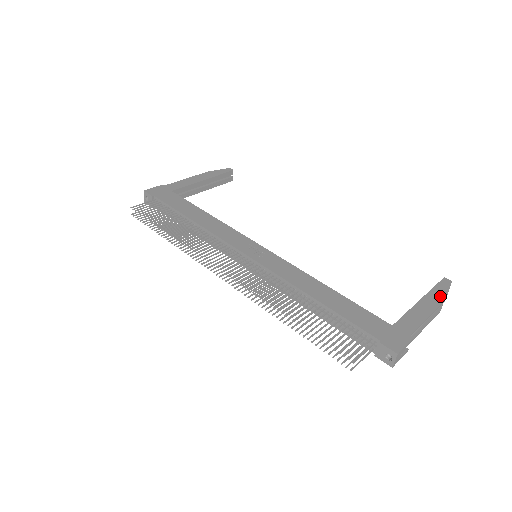
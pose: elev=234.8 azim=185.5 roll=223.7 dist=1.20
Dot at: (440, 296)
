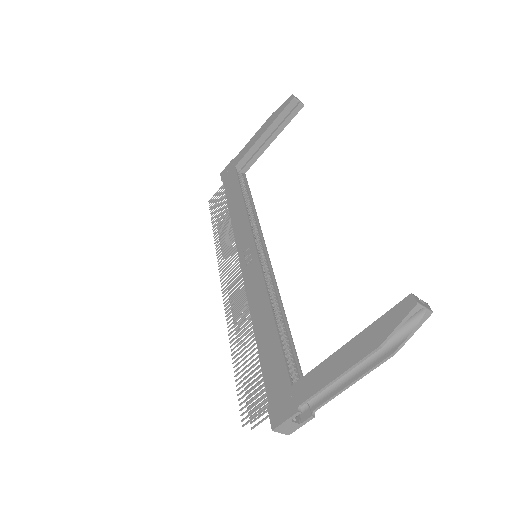
Dot at: (376, 338)
